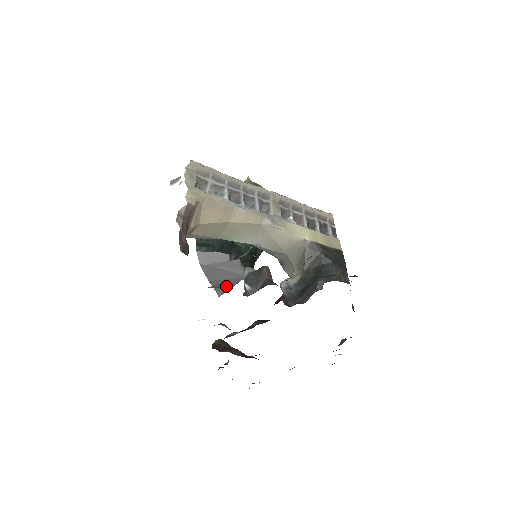
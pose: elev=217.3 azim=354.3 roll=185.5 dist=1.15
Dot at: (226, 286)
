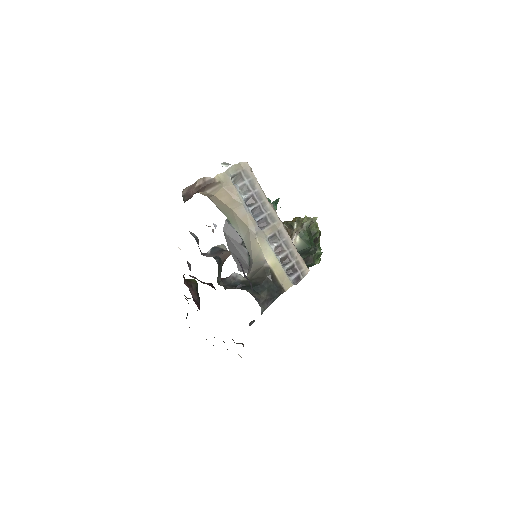
Dot at: (243, 266)
